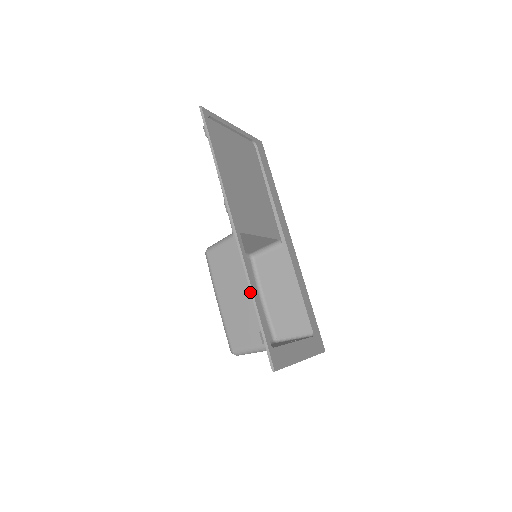
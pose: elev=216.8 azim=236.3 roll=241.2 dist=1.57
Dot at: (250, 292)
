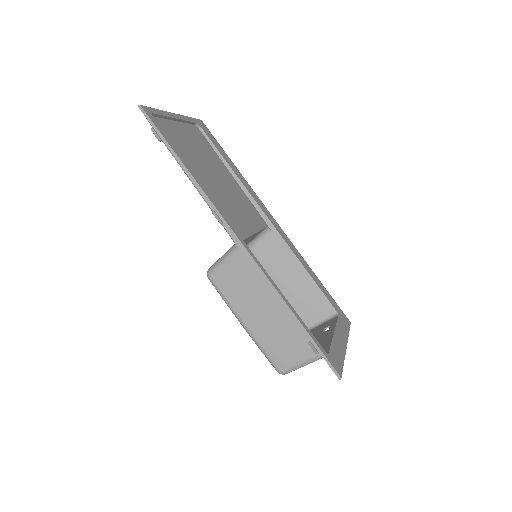
Dot at: occluded
